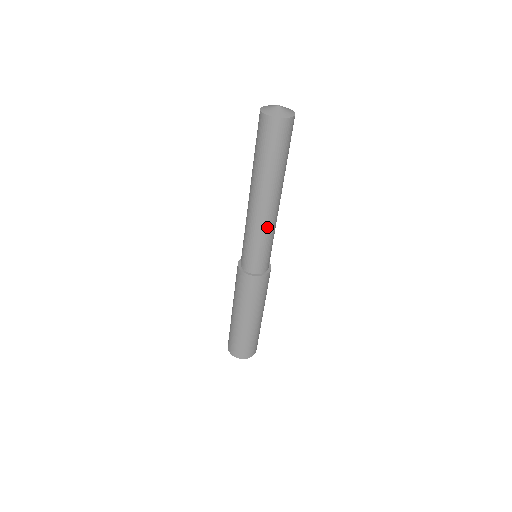
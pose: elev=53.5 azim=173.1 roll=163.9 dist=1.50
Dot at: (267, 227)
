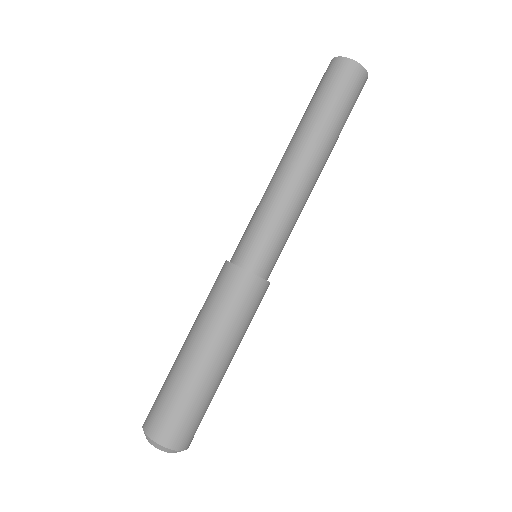
Dot at: (300, 205)
